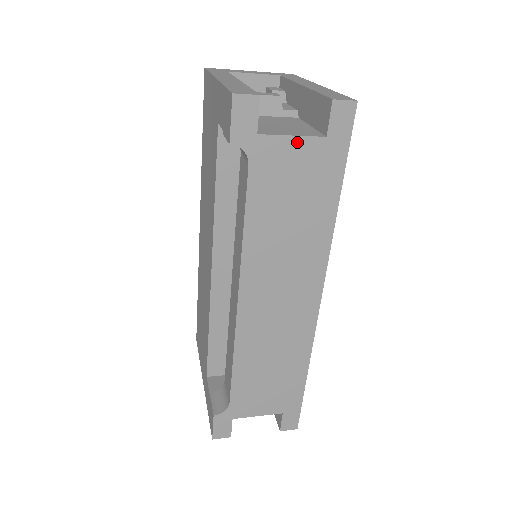
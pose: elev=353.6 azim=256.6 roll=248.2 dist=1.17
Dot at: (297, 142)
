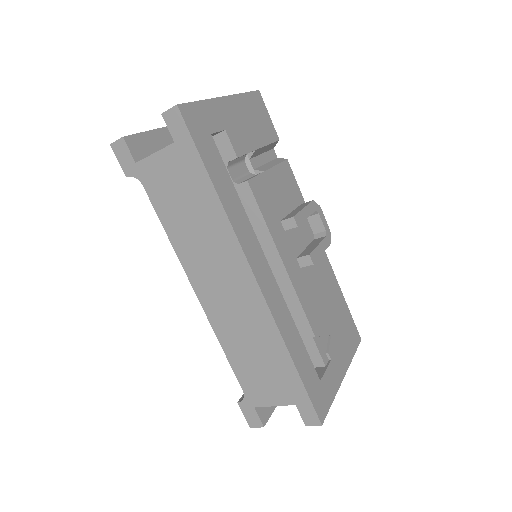
Dot at: (160, 156)
